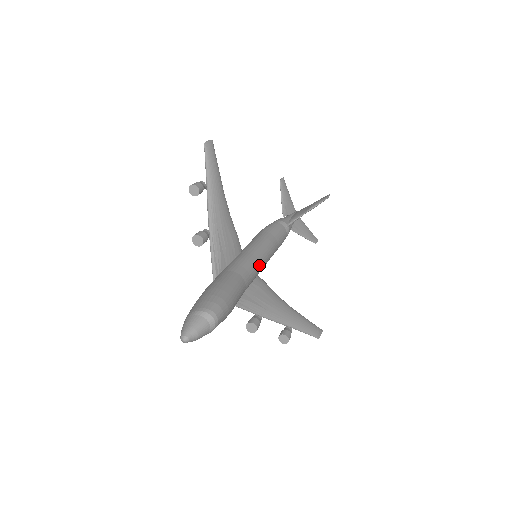
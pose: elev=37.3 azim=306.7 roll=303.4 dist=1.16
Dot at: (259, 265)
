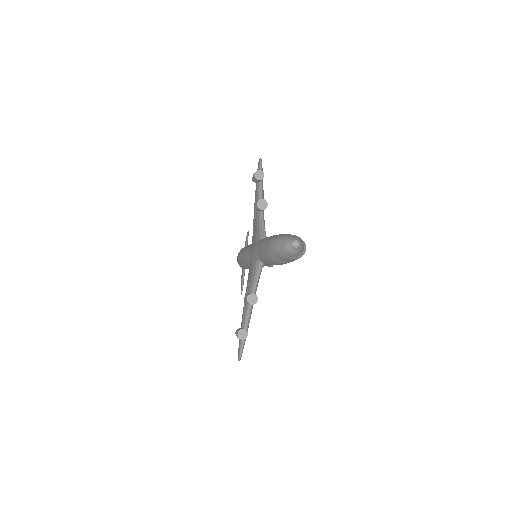
Dot at: occluded
